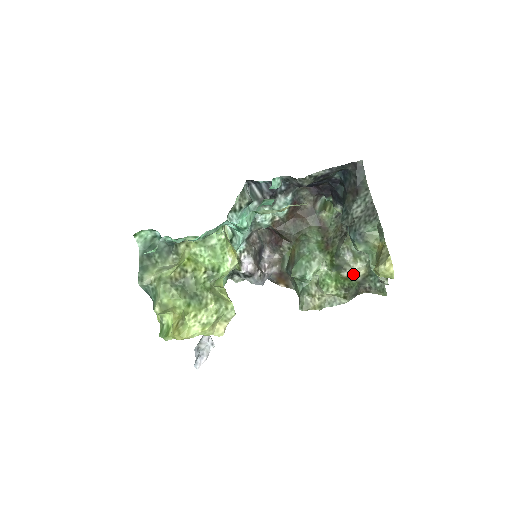
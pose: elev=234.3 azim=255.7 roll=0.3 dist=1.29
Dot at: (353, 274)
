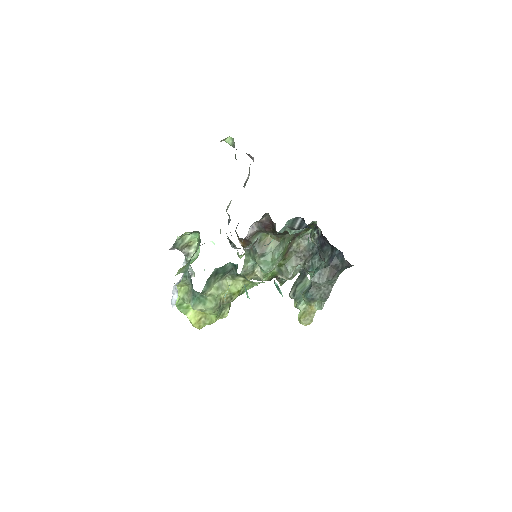
Dot at: (282, 277)
